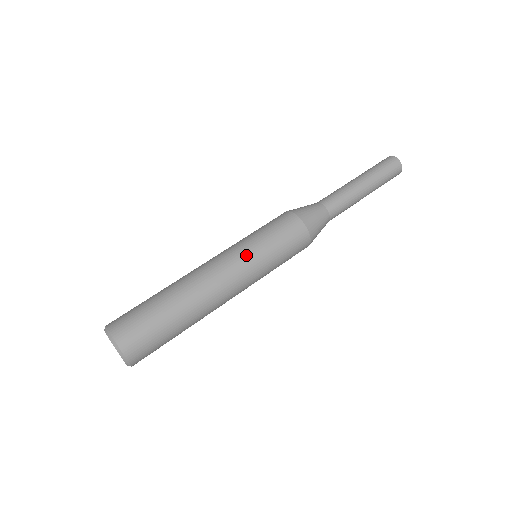
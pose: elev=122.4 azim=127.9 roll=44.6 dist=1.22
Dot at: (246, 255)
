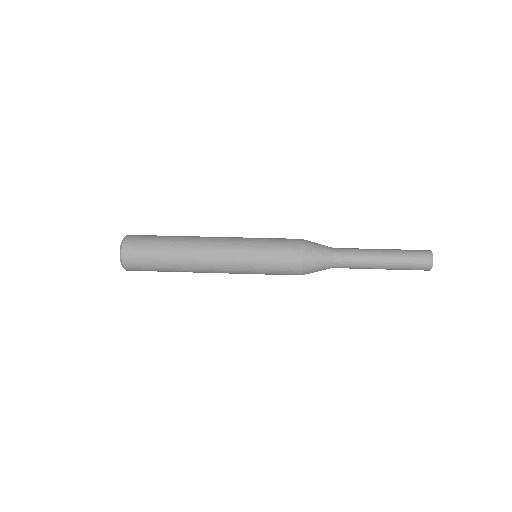
Dot at: (242, 255)
